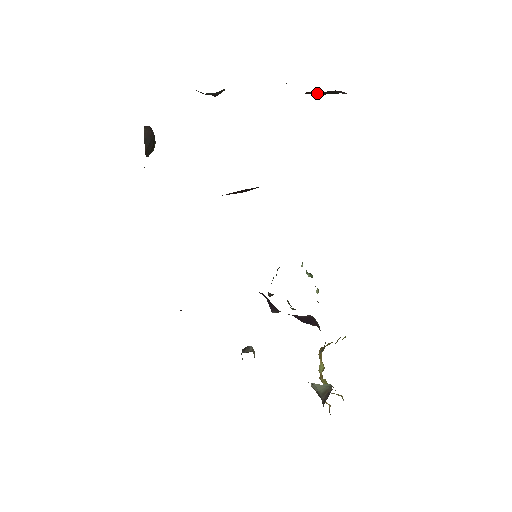
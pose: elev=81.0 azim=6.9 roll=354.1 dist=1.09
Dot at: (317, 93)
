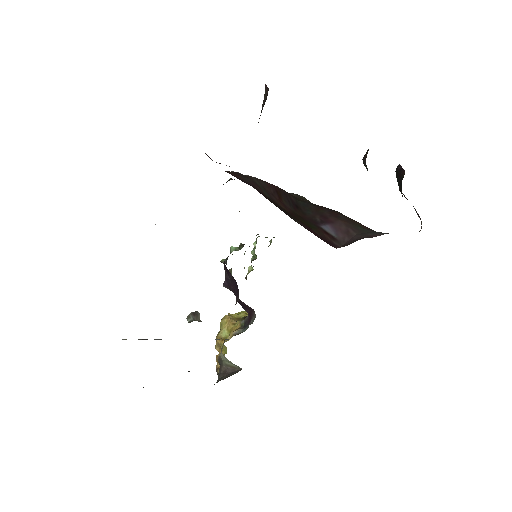
Dot at: (404, 195)
